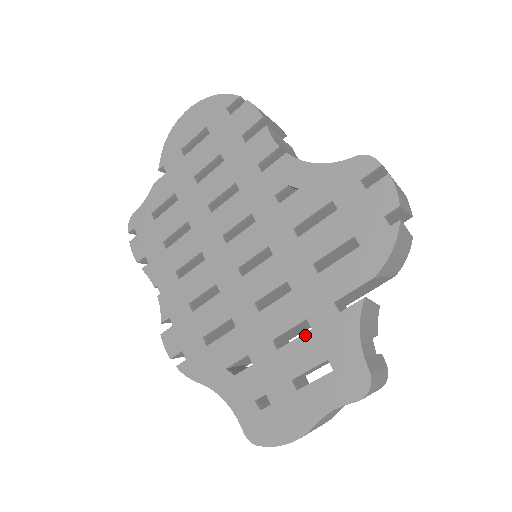
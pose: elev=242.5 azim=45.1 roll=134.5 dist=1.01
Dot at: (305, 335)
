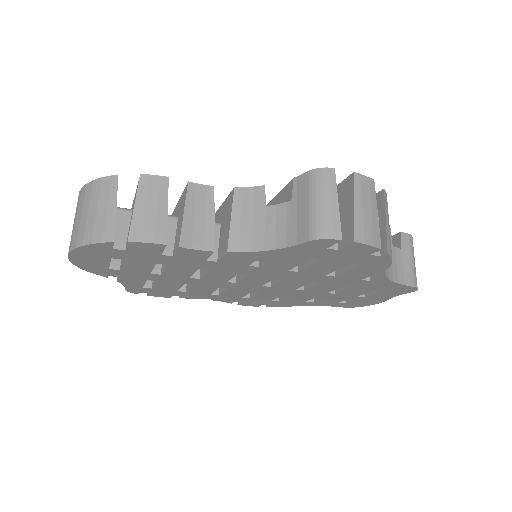
Dot at: (351, 289)
